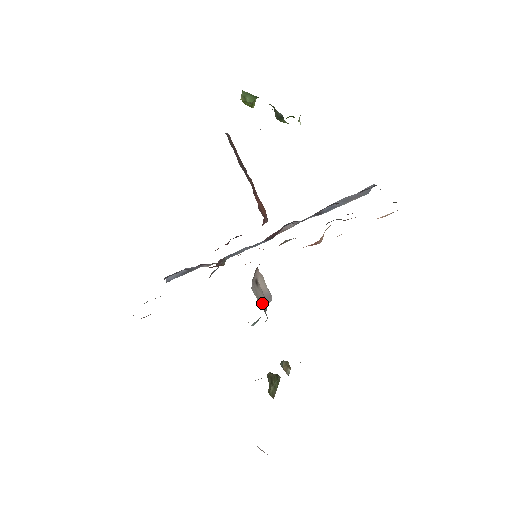
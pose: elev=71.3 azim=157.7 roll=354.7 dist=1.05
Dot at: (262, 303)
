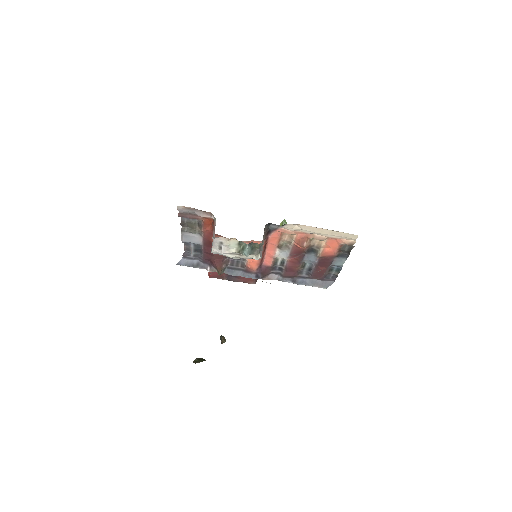
Dot at: occluded
